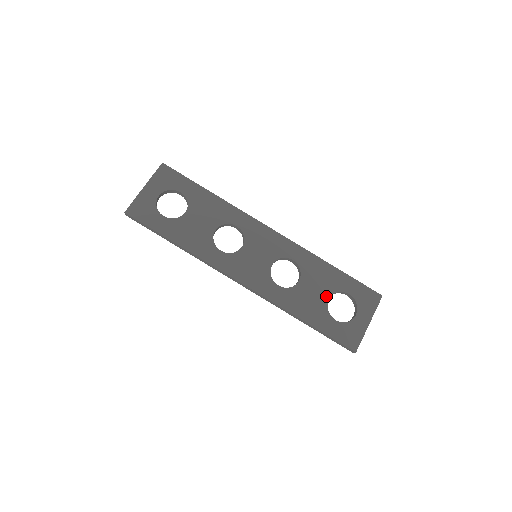
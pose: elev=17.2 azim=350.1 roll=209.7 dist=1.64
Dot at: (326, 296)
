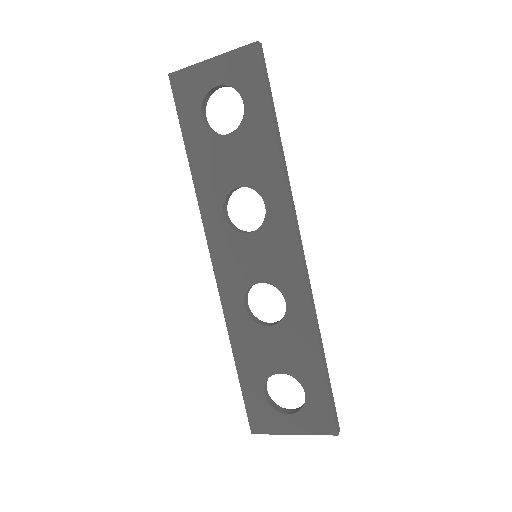
Dot at: (280, 368)
